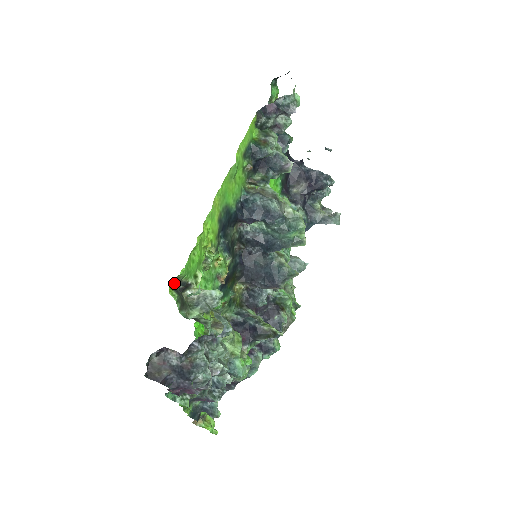
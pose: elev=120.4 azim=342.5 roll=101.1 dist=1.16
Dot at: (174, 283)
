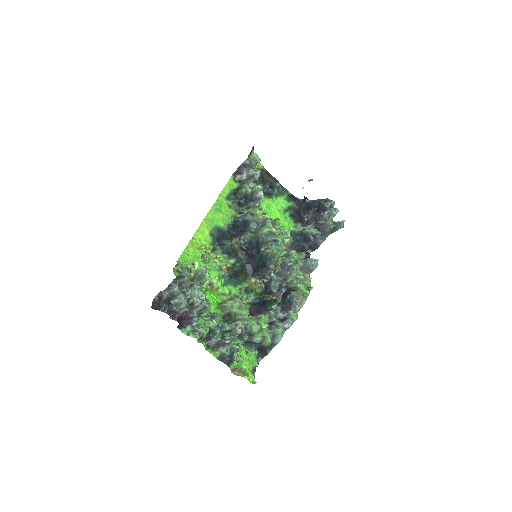
Dot at: (179, 269)
